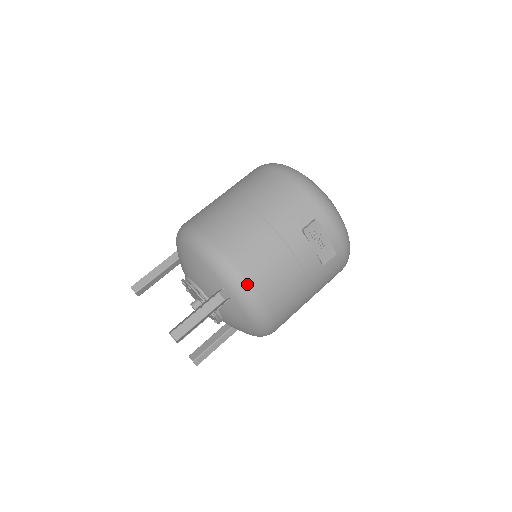
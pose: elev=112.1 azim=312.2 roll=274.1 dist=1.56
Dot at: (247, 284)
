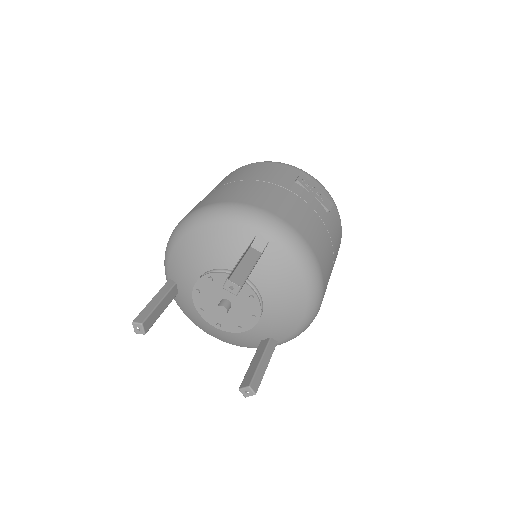
Dot at: (278, 219)
